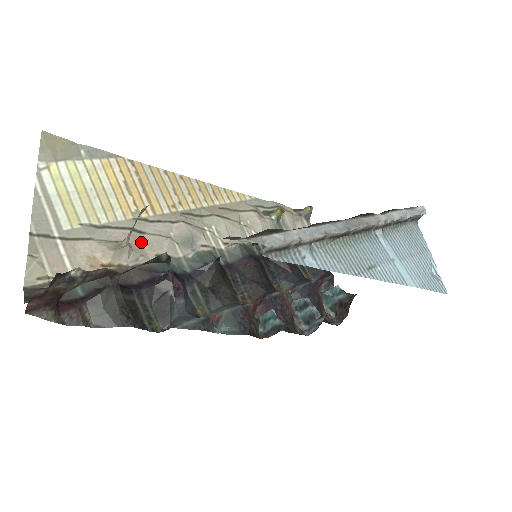
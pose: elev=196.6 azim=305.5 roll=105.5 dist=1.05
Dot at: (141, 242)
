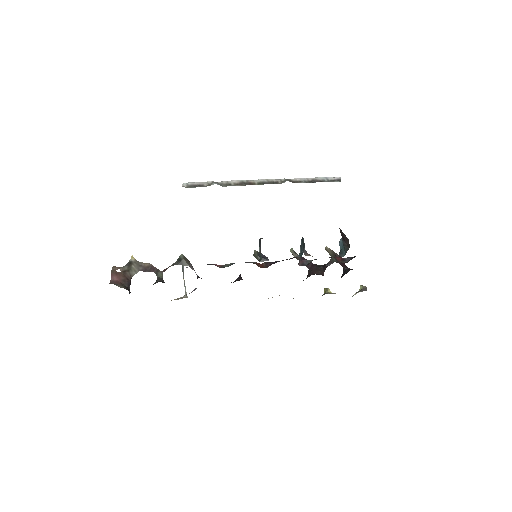
Dot at: occluded
